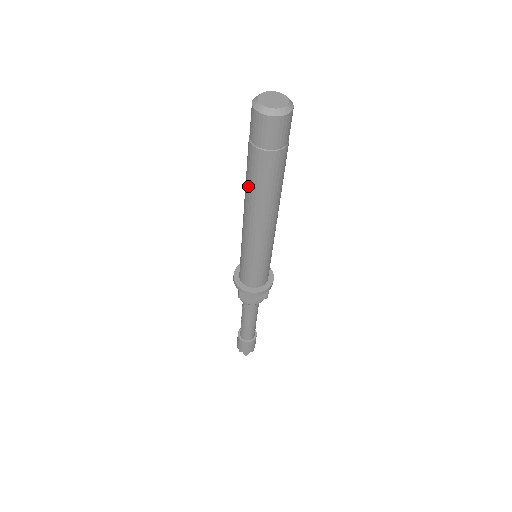
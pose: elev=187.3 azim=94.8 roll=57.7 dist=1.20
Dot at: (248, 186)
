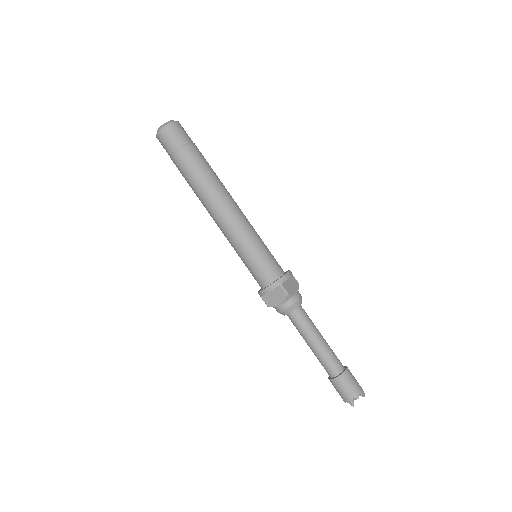
Dot at: occluded
